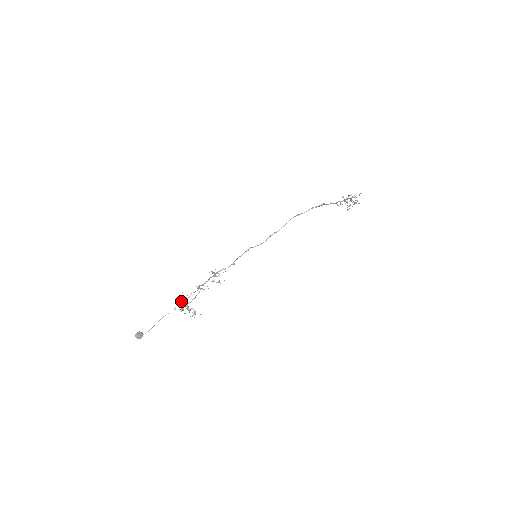
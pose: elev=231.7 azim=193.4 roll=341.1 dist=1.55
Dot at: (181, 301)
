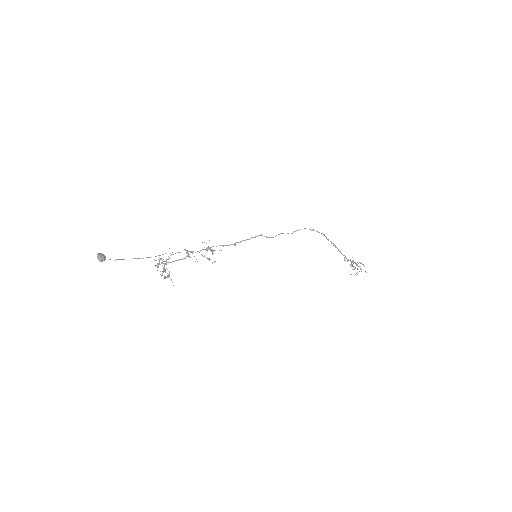
Dot at: (163, 254)
